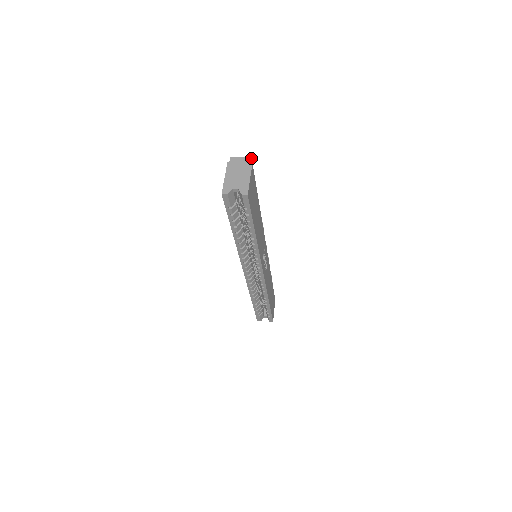
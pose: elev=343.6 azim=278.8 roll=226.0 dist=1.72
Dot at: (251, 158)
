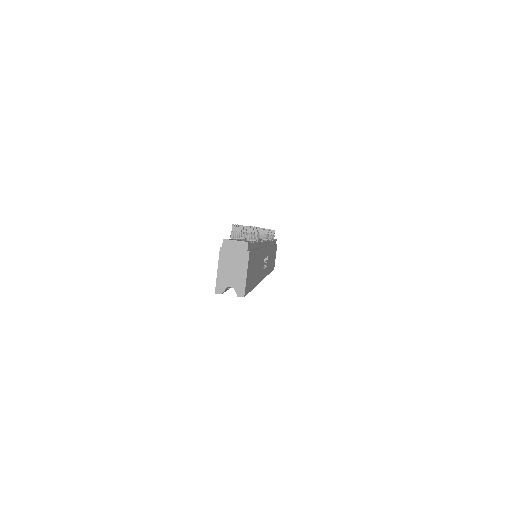
Dot at: (248, 243)
